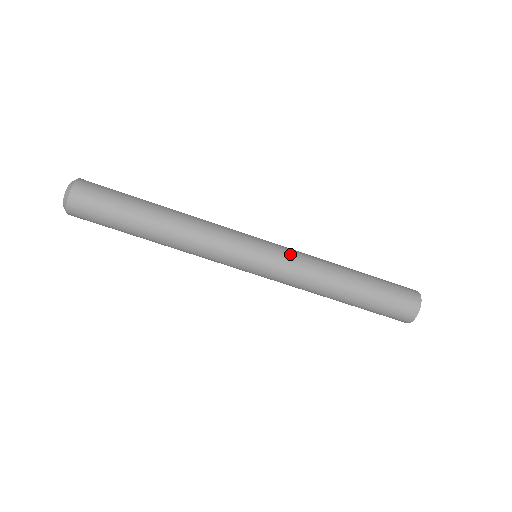
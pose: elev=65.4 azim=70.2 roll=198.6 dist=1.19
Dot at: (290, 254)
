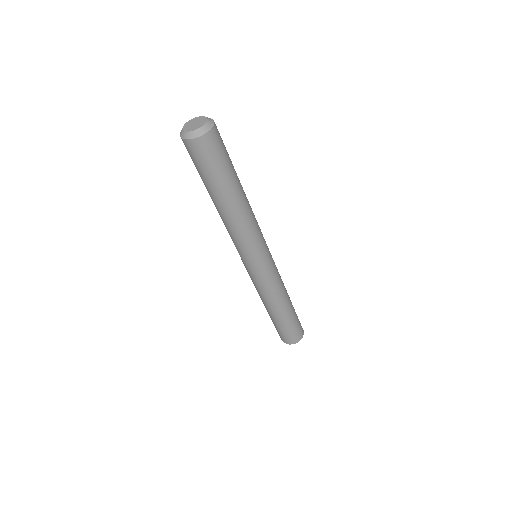
Dot at: (277, 269)
